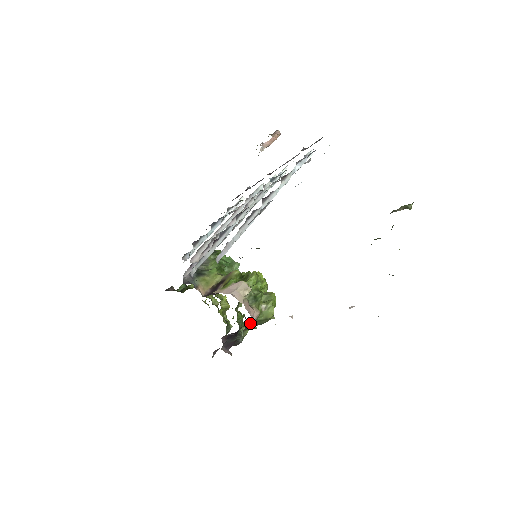
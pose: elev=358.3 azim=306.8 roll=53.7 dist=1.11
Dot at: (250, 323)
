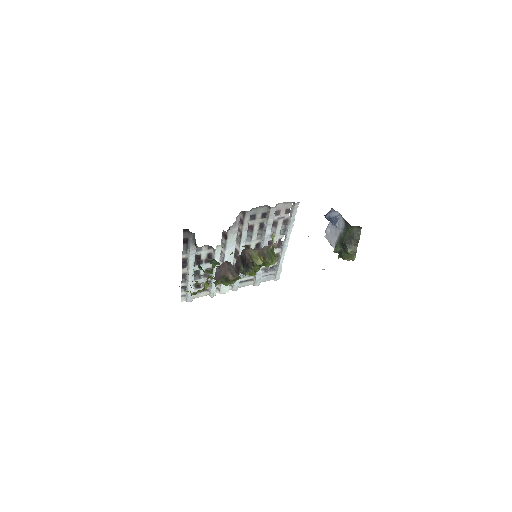
Dot at: occluded
